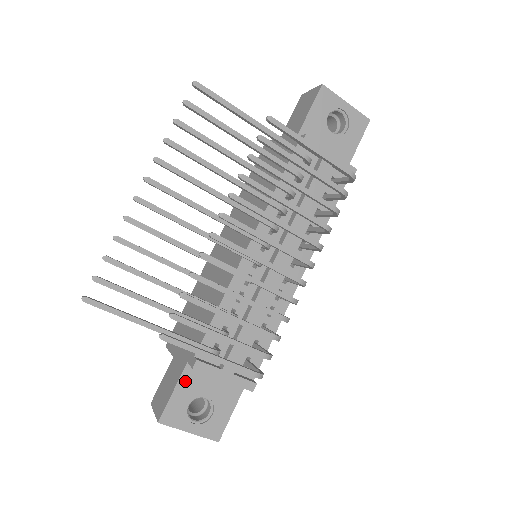
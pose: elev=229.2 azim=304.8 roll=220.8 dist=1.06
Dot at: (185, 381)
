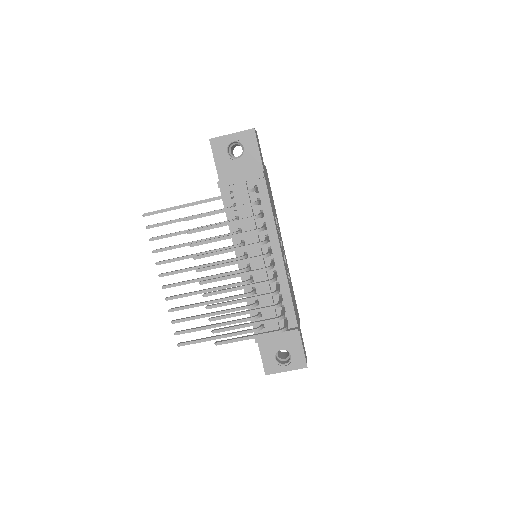
Dot at: (263, 348)
